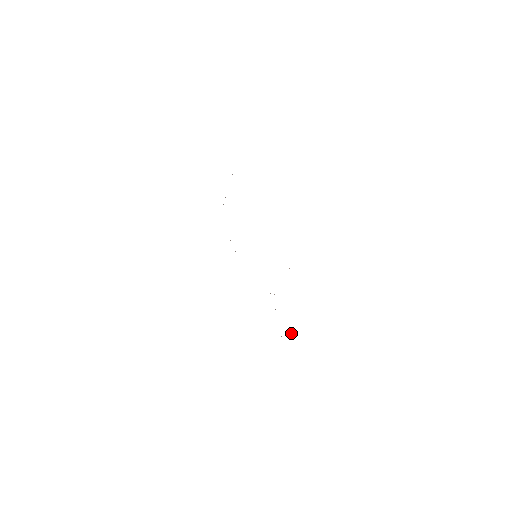
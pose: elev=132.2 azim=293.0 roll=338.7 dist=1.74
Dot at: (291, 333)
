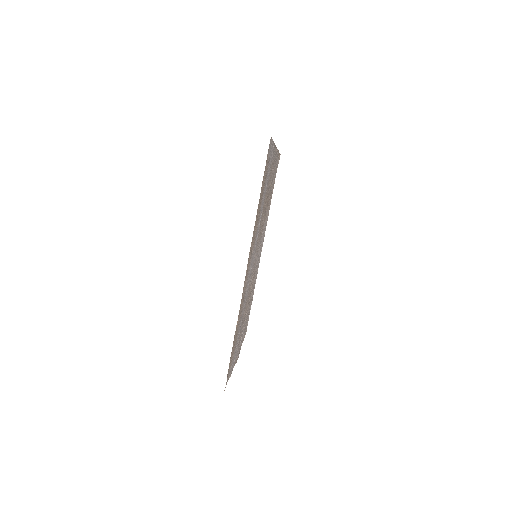
Dot at: (238, 345)
